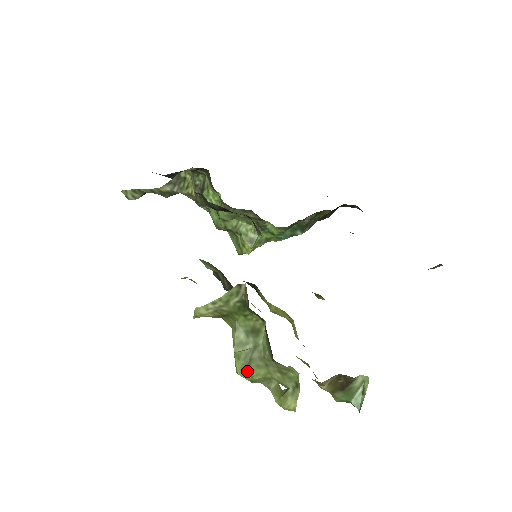
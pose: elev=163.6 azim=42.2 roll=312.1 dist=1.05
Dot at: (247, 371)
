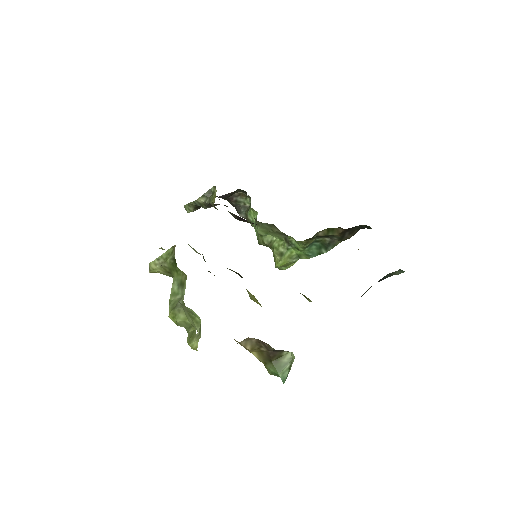
Dot at: (173, 314)
